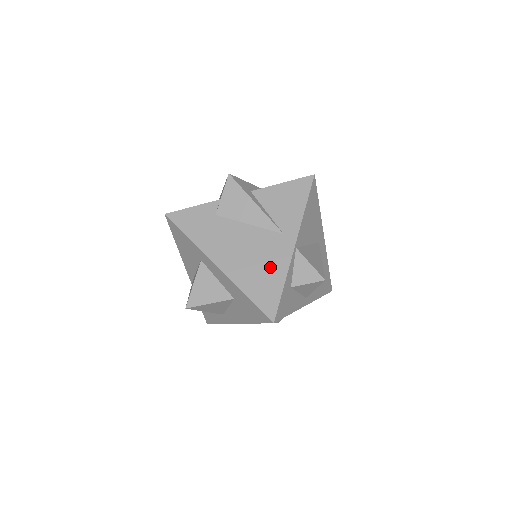
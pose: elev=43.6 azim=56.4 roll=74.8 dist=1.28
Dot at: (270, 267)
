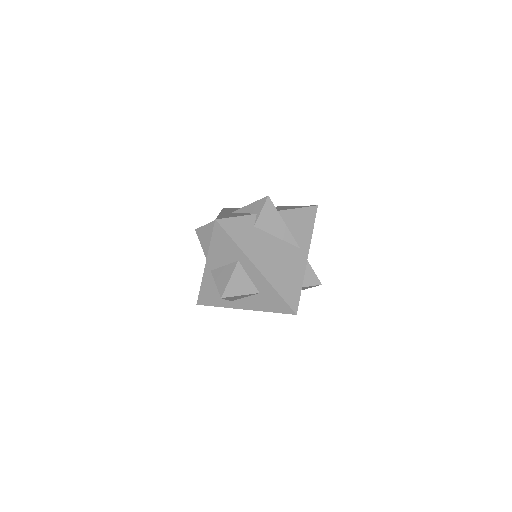
Dot at: (293, 273)
